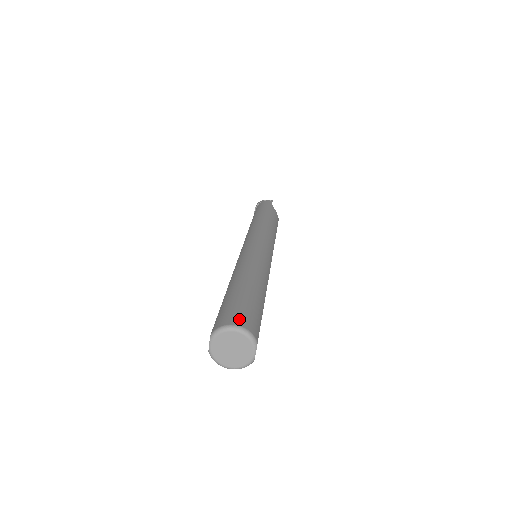
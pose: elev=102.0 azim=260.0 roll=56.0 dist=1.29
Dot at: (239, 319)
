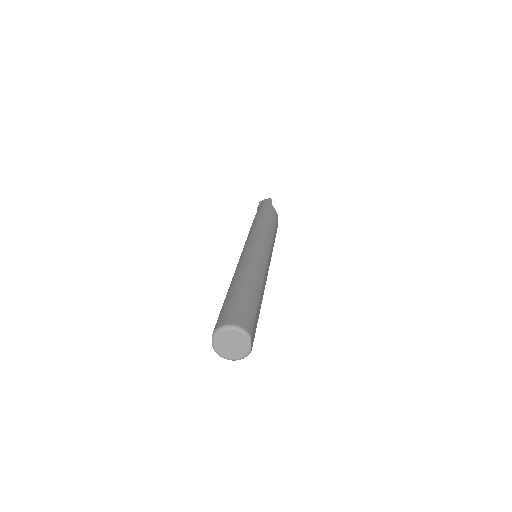
Dot at: (234, 319)
